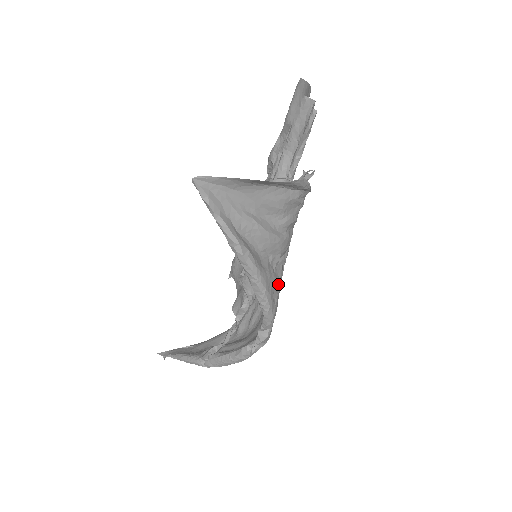
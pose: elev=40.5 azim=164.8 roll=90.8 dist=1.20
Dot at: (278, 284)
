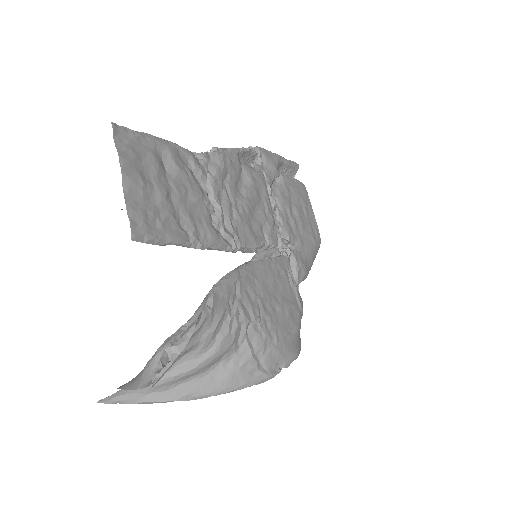
Dot at: (252, 359)
